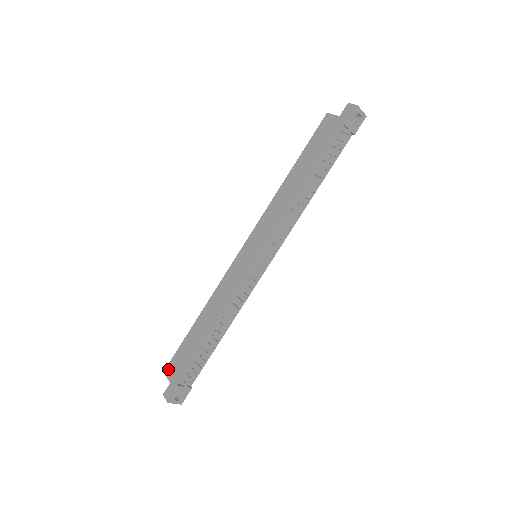
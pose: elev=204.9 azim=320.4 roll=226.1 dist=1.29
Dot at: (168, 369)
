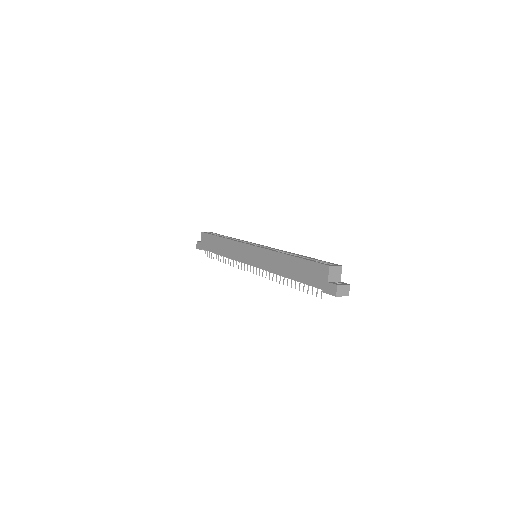
Dot at: (203, 235)
